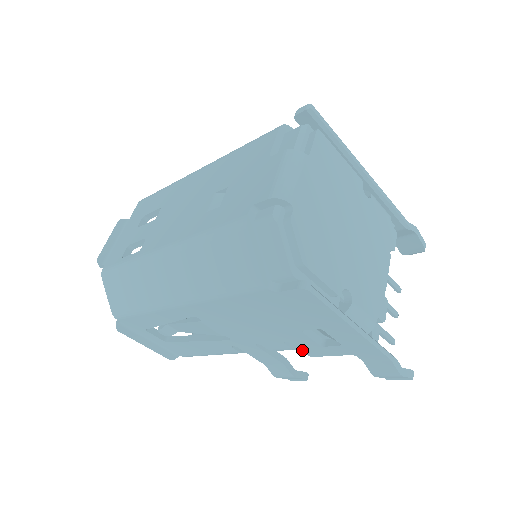
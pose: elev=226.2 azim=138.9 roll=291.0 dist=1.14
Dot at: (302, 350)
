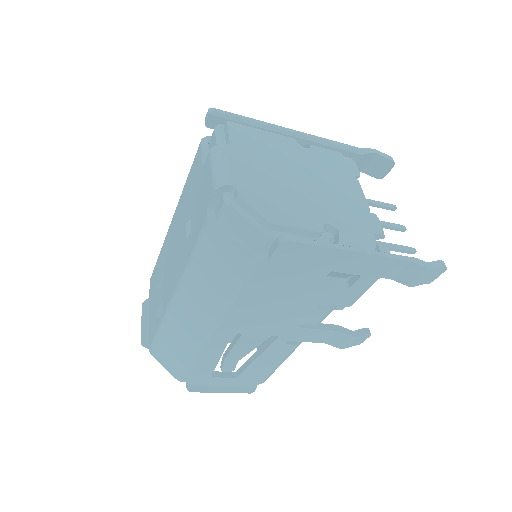
Dot at: (337, 305)
